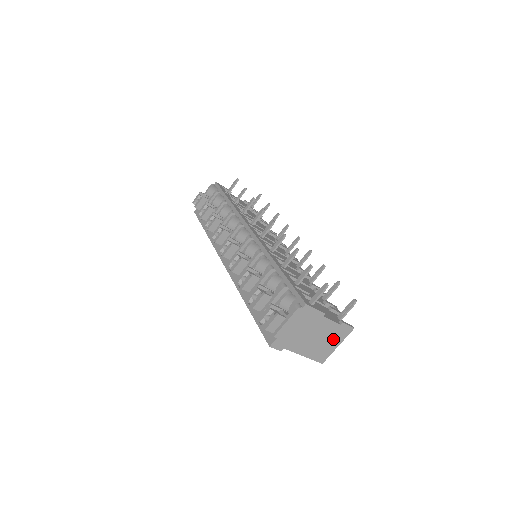
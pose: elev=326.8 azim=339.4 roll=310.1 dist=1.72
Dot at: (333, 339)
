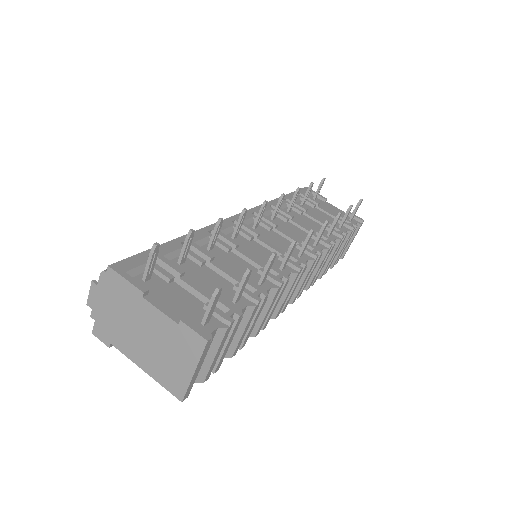
Dot at: (179, 353)
